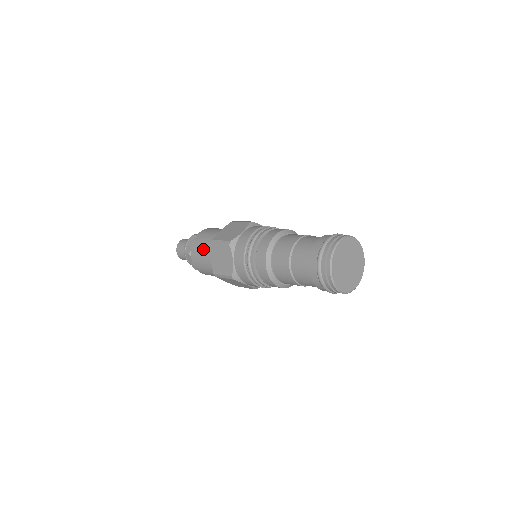
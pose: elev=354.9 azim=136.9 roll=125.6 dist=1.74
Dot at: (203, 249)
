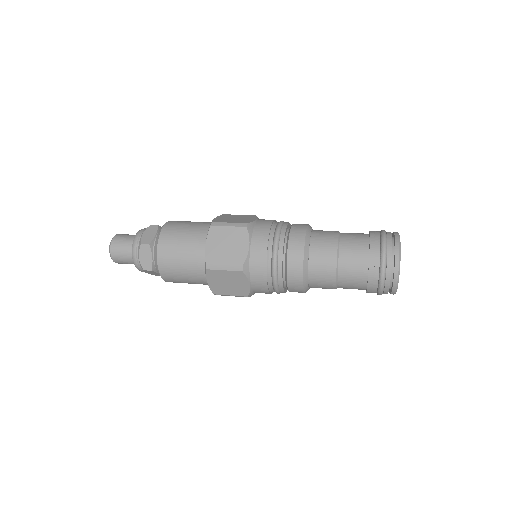
Dot at: (184, 269)
